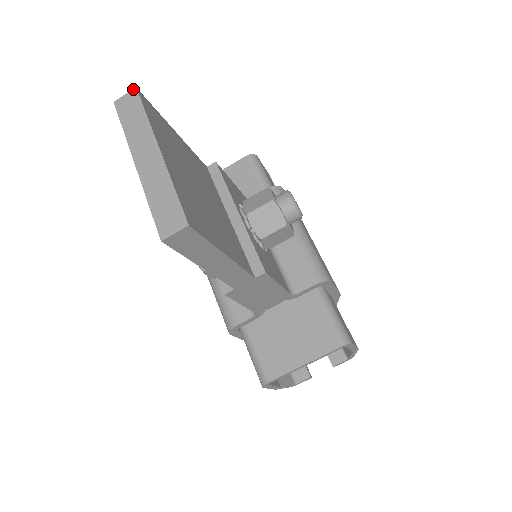
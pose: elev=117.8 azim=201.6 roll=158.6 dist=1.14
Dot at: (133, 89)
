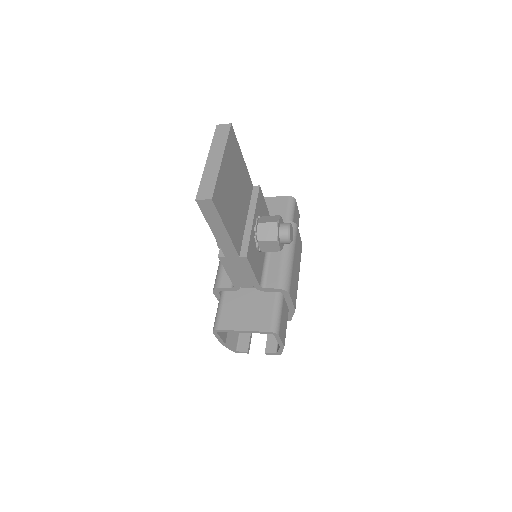
Dot at: (229, 123)
